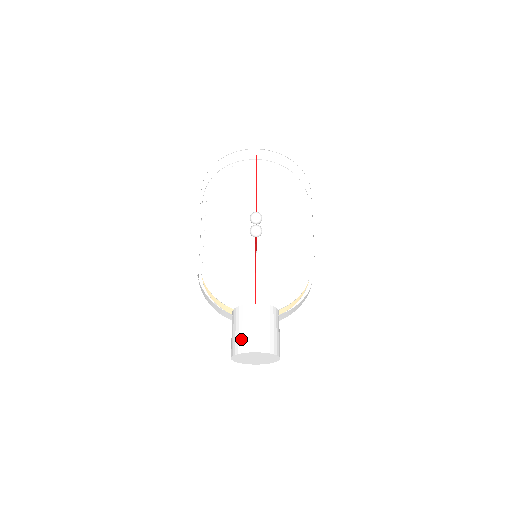
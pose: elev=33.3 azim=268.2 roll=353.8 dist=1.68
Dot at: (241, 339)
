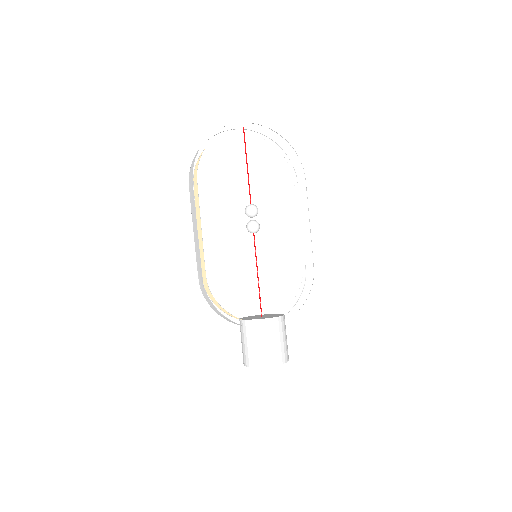
Dot at: (259, 354)
